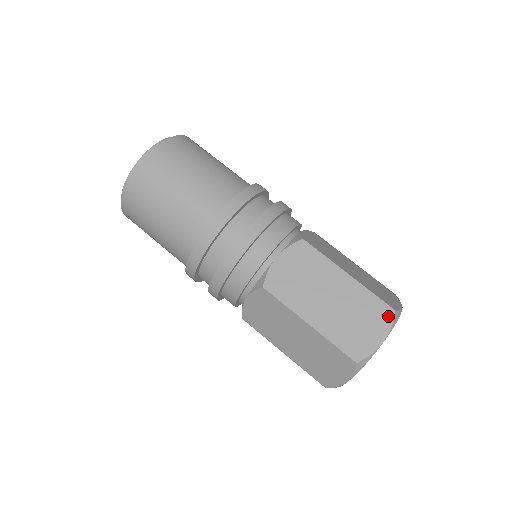
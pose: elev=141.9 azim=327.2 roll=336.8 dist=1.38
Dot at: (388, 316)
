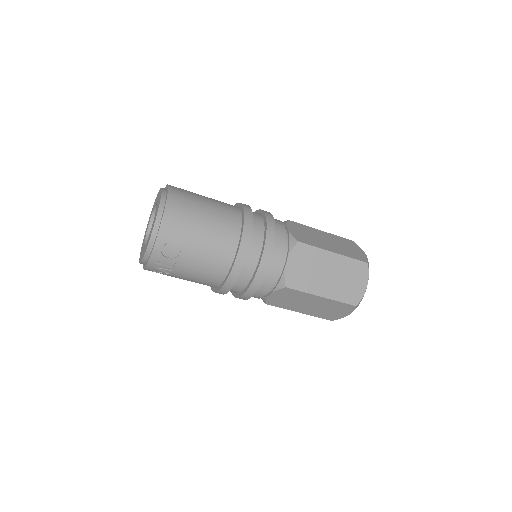
Dot at: (354, 243)
